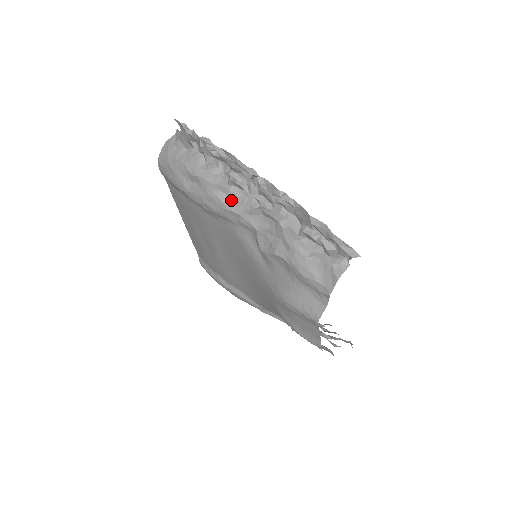
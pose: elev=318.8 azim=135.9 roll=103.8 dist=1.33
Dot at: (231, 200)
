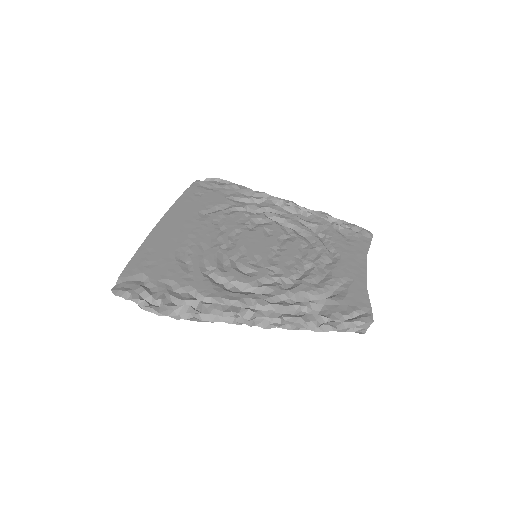
Dot at: occluded
